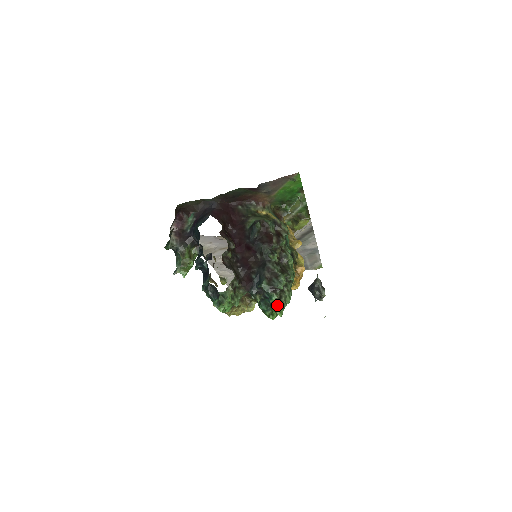
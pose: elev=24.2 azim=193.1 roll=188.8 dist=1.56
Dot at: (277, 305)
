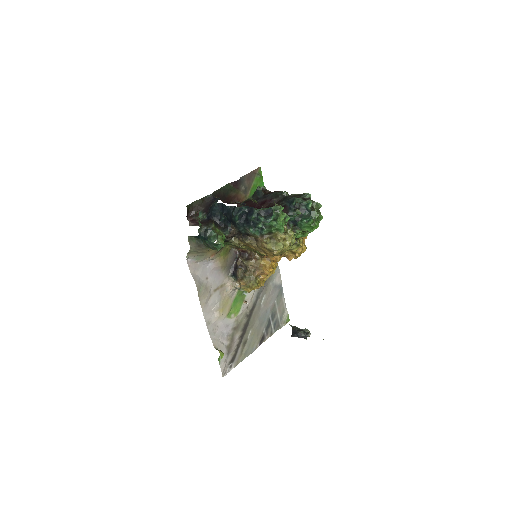
Dot at: (315, 211)
